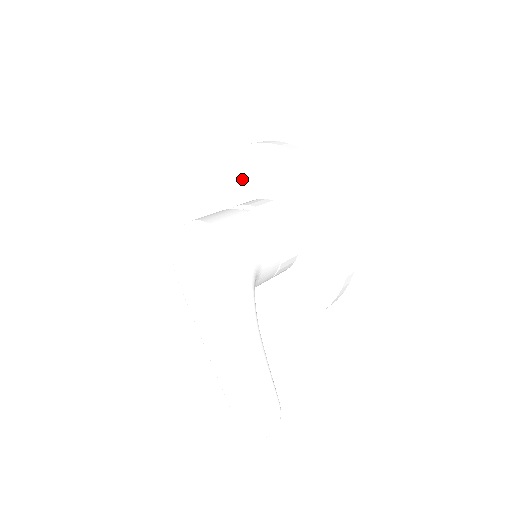
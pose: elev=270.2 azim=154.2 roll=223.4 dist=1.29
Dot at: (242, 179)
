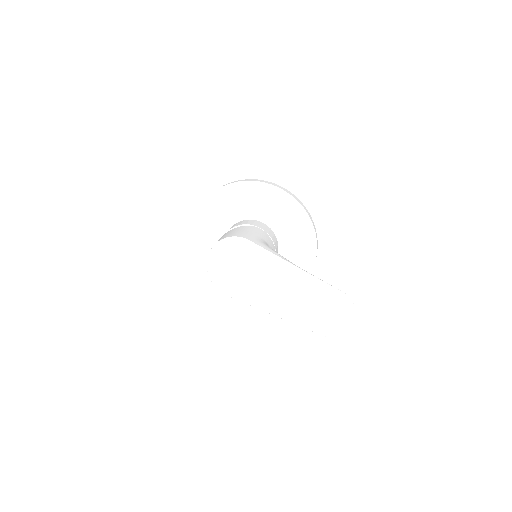
Dot at: (211, 227)
